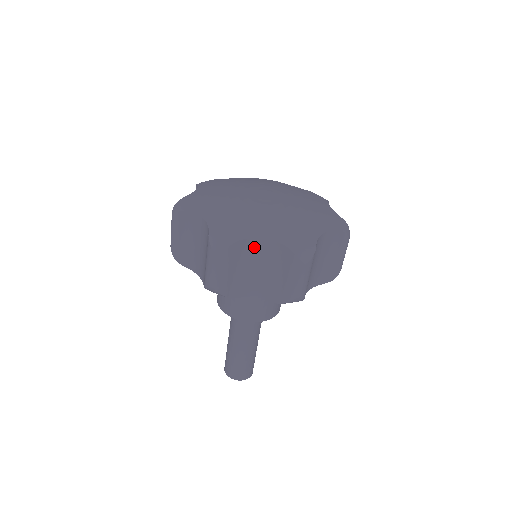
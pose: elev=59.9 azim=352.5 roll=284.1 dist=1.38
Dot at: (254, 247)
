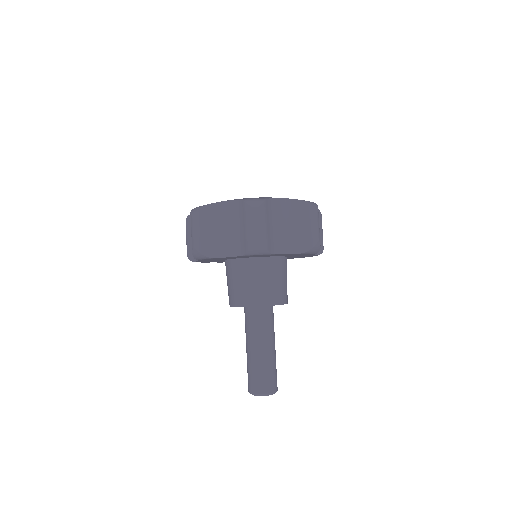
Dot at: (221, 210)
